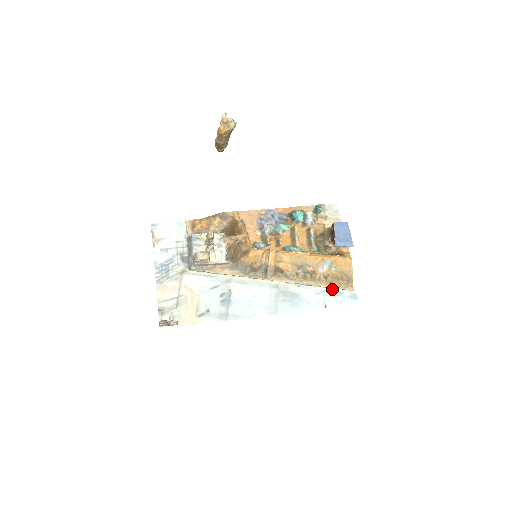
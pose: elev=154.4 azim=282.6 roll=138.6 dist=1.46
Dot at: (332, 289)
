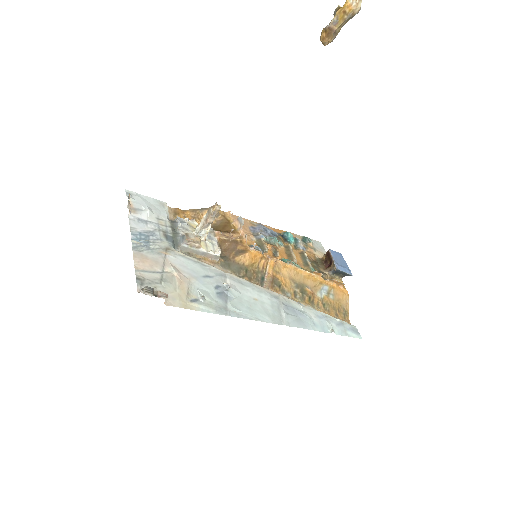
Dot at: (333, 317)
